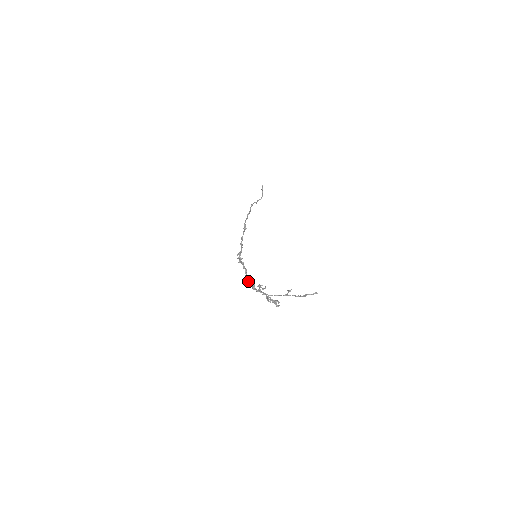
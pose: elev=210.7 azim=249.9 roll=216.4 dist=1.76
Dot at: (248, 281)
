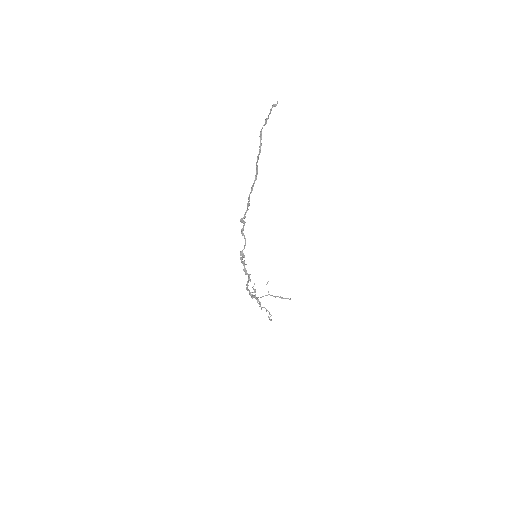
Dot at: occluded
